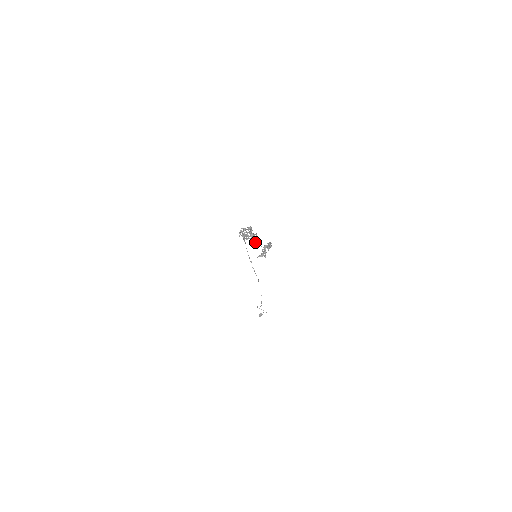
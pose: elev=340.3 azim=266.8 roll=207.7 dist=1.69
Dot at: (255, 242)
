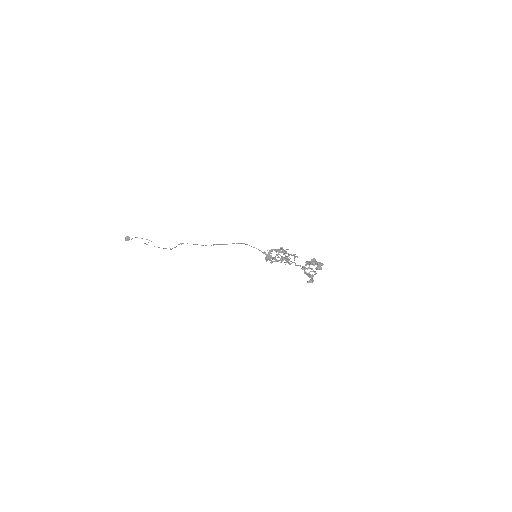
Dot at: occluded
